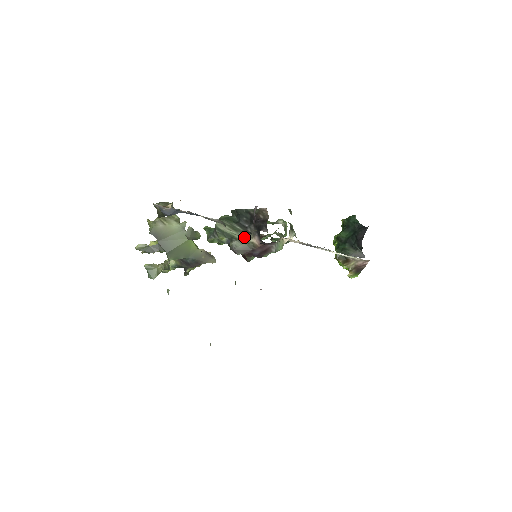
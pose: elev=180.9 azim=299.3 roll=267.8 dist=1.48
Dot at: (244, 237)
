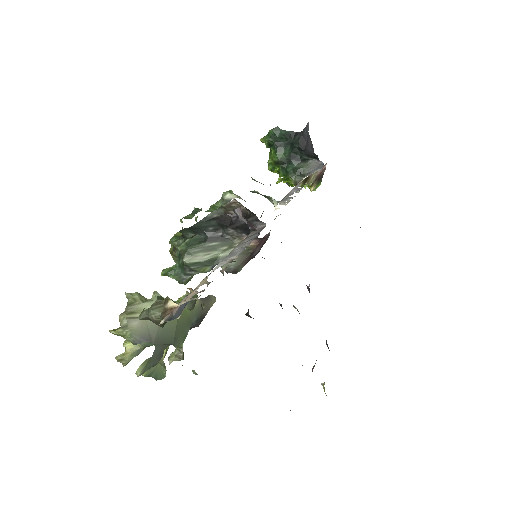
Dot at: (230, 249)
